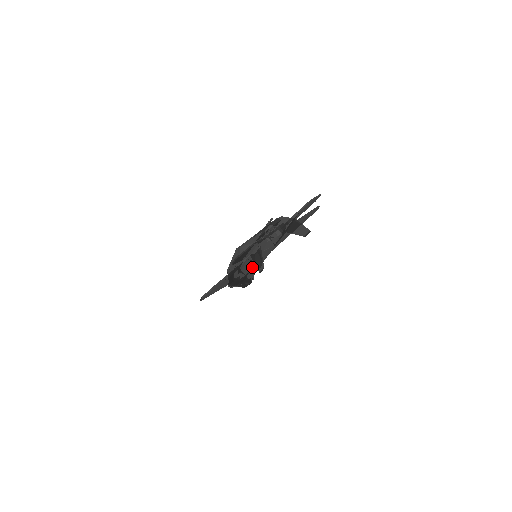
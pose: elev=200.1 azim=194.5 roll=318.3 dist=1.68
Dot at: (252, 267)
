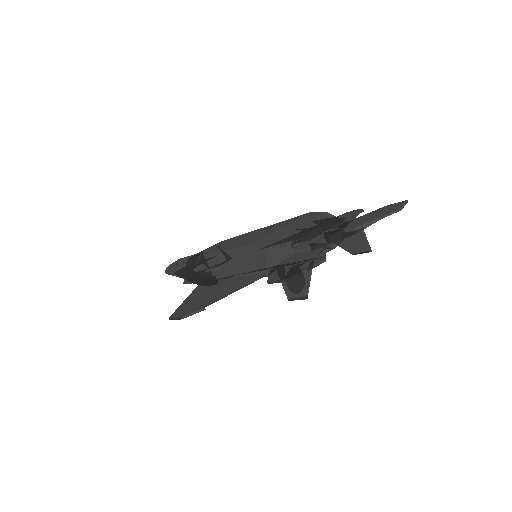
Dot at: occluded
